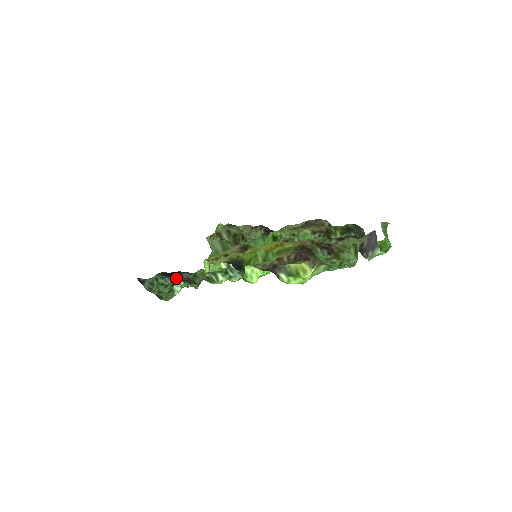
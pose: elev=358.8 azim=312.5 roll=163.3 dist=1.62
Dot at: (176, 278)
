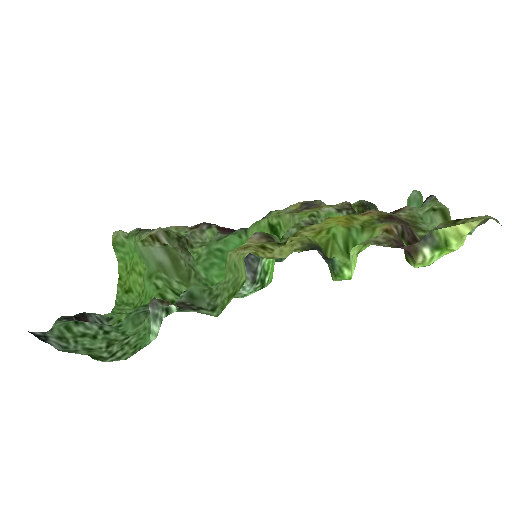
Dot at: (155, 307)
